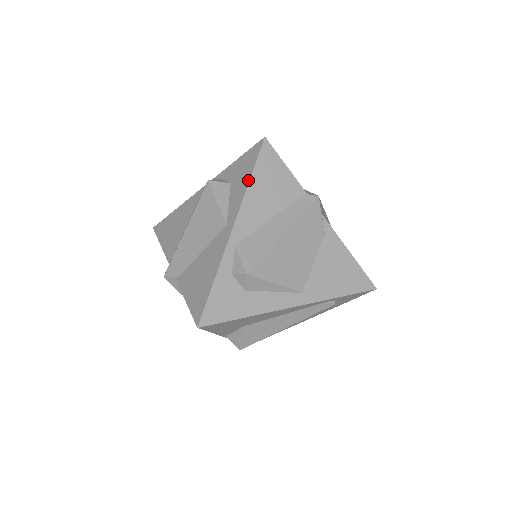
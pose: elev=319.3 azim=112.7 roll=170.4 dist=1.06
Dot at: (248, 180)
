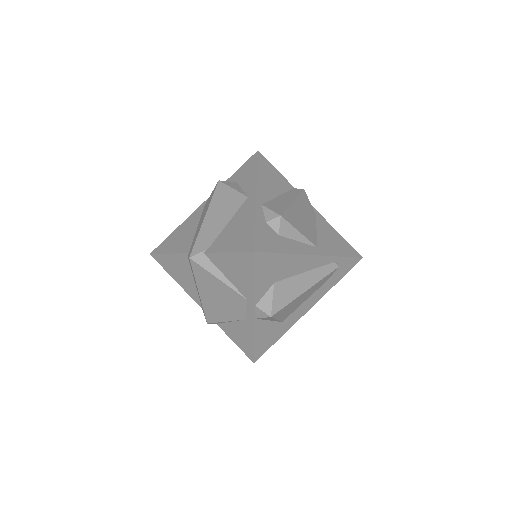
Dot at: (256, 171)
